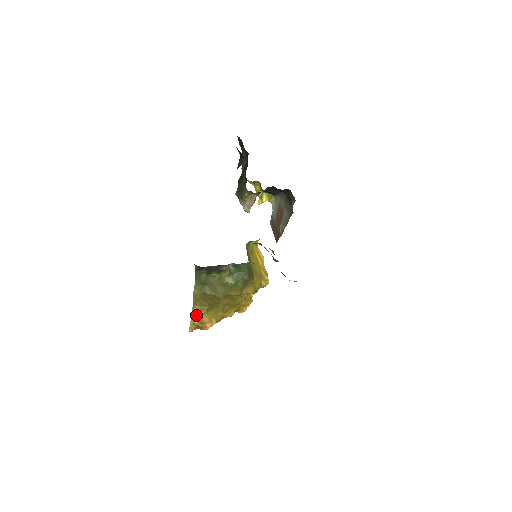
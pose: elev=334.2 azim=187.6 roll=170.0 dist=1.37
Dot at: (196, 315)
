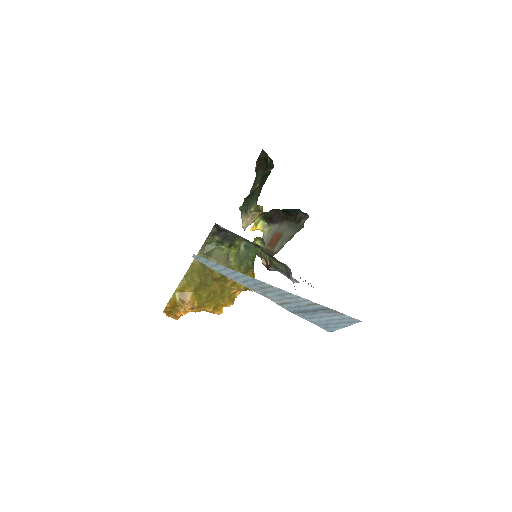
Dot at: (181, 290)
